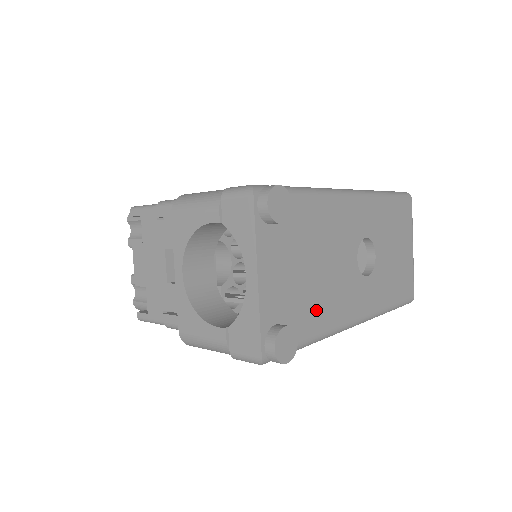
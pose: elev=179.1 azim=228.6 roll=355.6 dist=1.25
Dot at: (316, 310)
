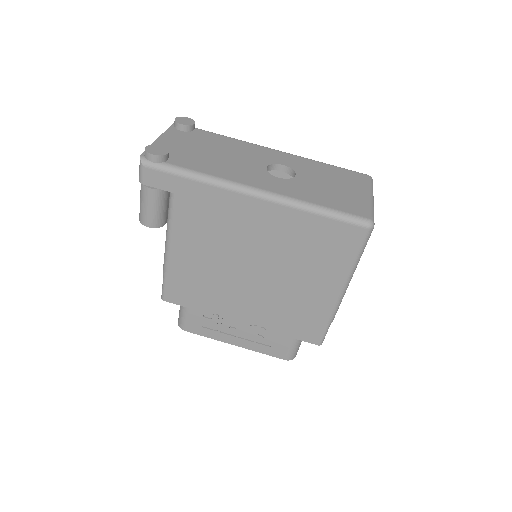
Dot at: (204, 164)
